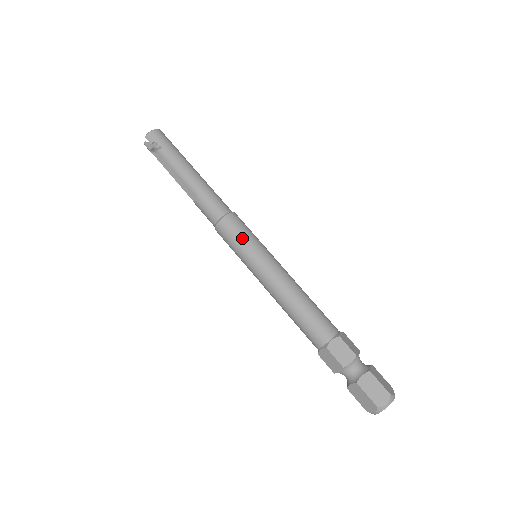
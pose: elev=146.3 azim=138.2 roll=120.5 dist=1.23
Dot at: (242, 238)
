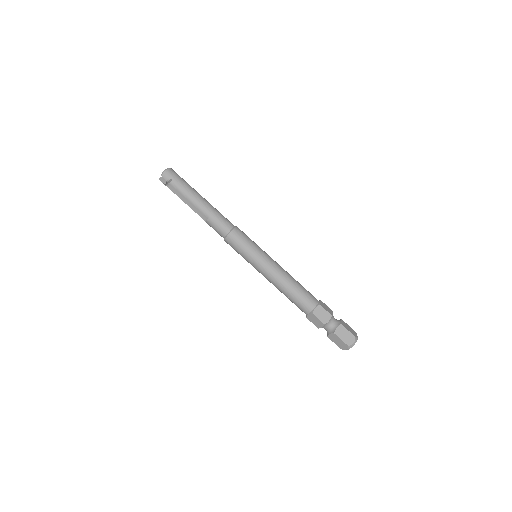
Dot at: (246, 246)
